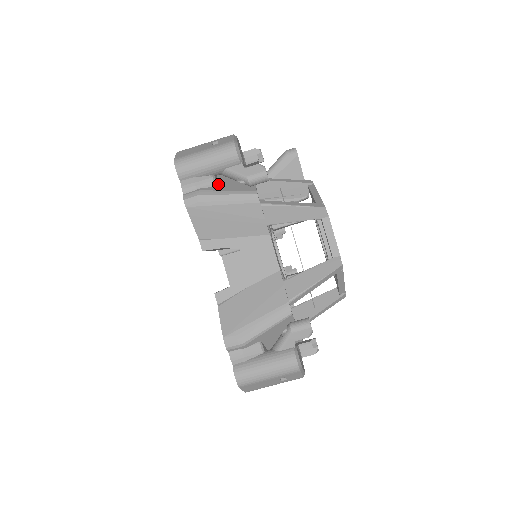
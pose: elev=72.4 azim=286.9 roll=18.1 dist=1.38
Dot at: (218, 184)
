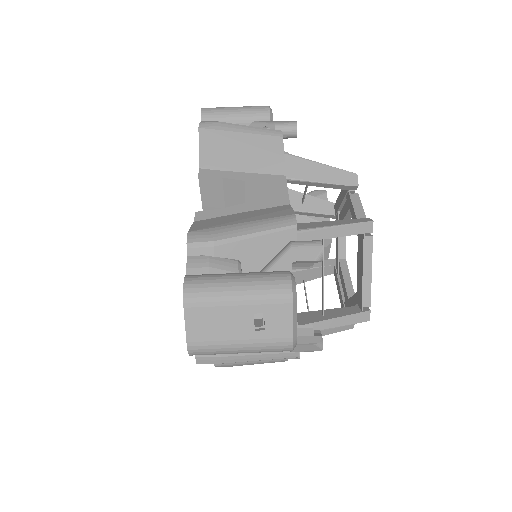
Dot at: occluded
